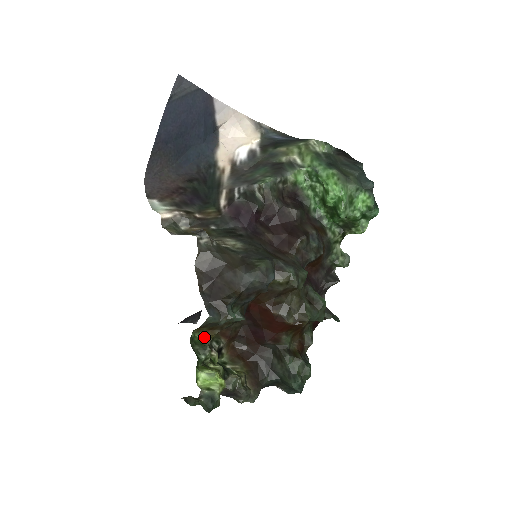
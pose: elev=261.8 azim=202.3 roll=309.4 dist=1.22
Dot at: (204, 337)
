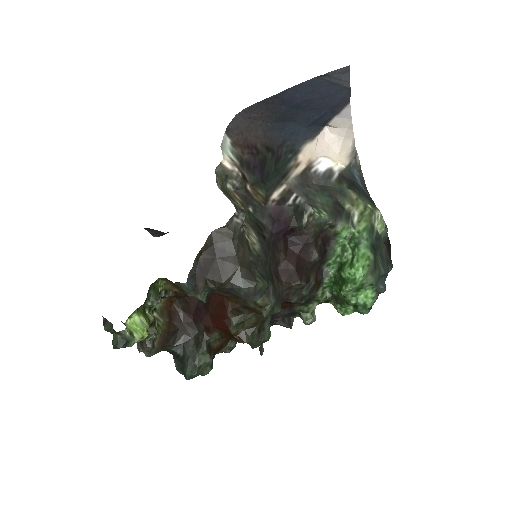
Dot at: (163, 286)
